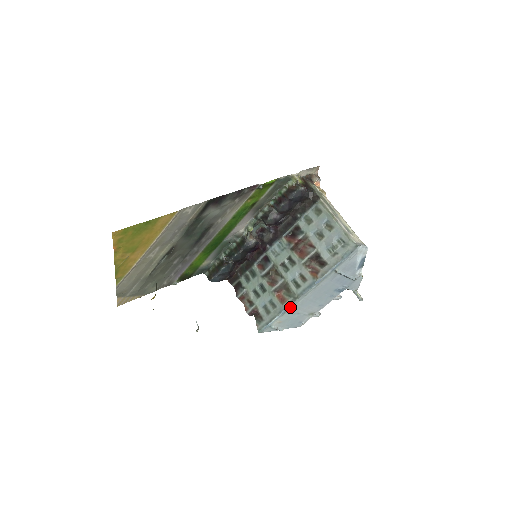
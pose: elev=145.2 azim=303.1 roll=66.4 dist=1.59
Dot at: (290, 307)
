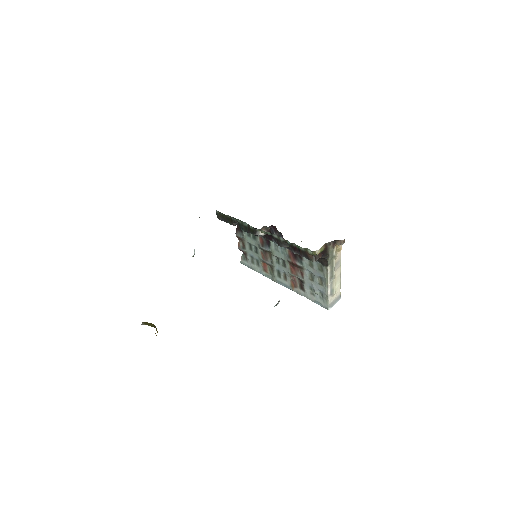
Dot at: (268, 276)
